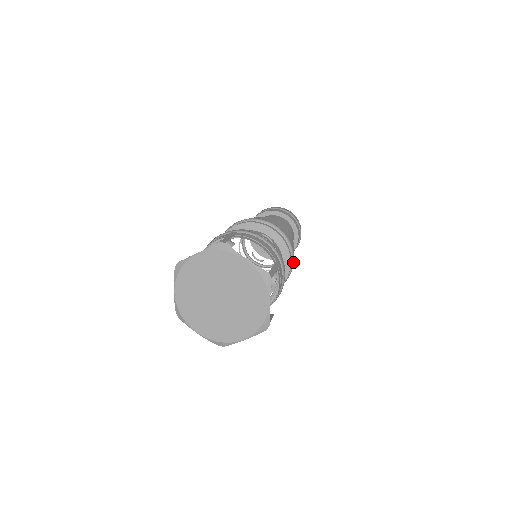
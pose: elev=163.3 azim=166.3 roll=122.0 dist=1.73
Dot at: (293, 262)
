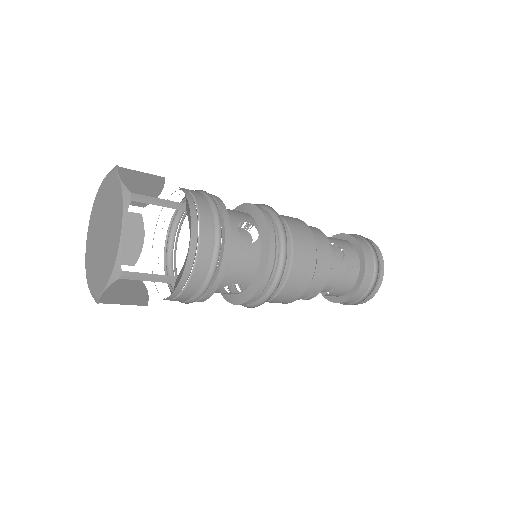
Dot at: (277, 214)
